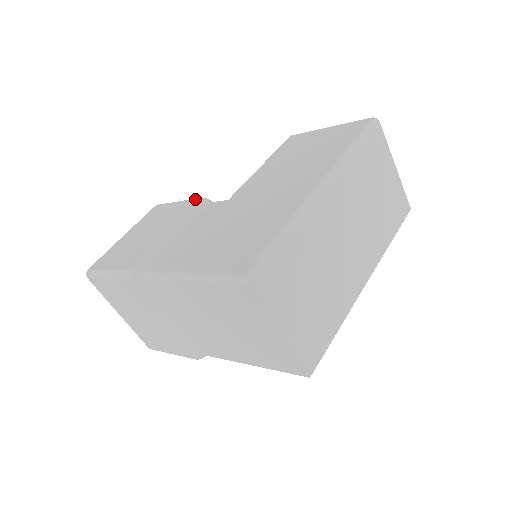
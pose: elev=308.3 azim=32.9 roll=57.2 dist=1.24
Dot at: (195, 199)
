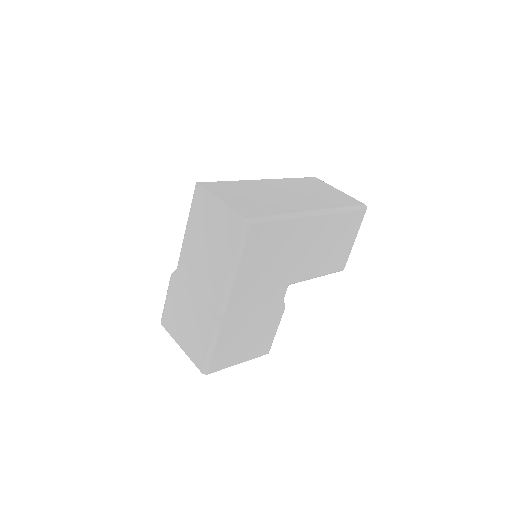
Dot at: occluded
